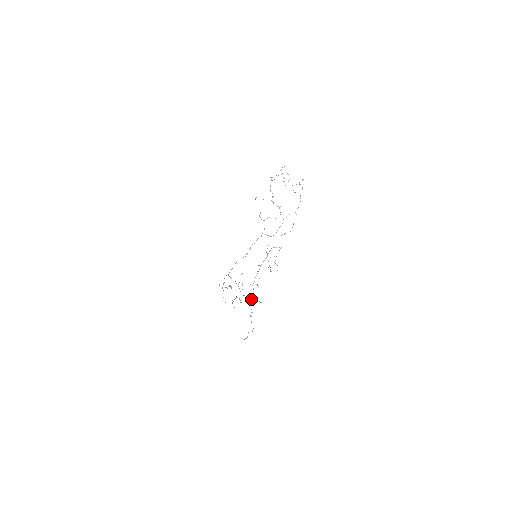
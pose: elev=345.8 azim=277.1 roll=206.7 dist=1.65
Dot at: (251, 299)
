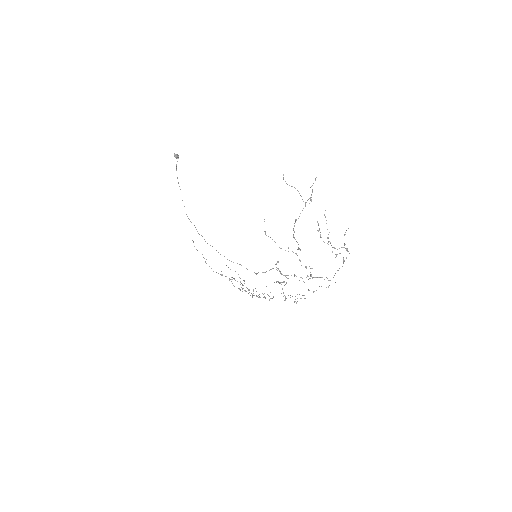
Dot at: (253, 295)
